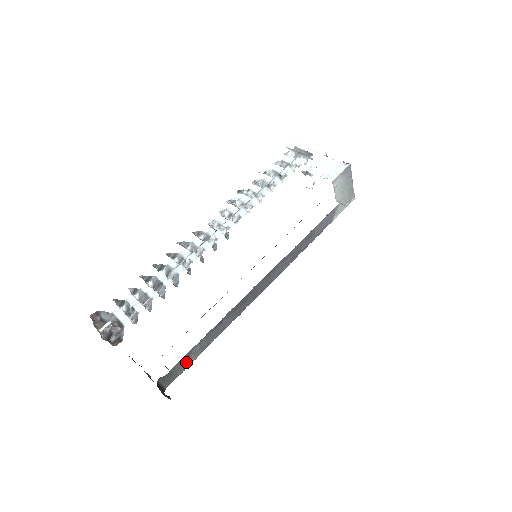
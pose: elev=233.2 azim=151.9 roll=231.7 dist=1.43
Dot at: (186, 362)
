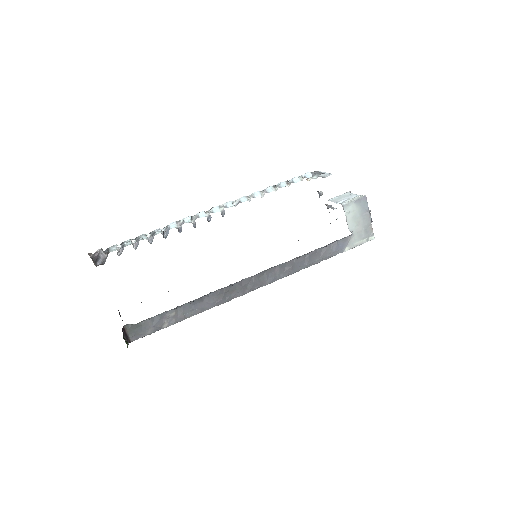
Dot at: (158, 323)
